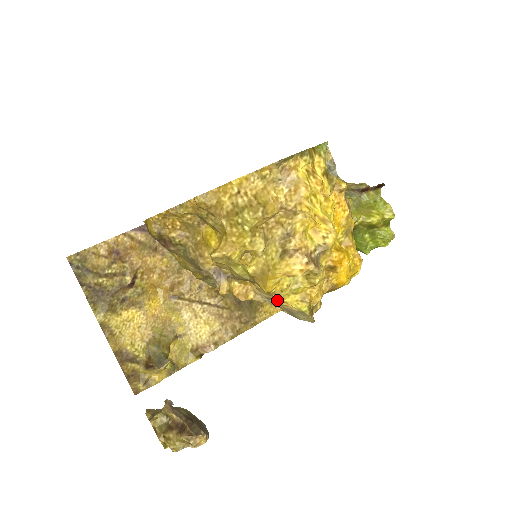
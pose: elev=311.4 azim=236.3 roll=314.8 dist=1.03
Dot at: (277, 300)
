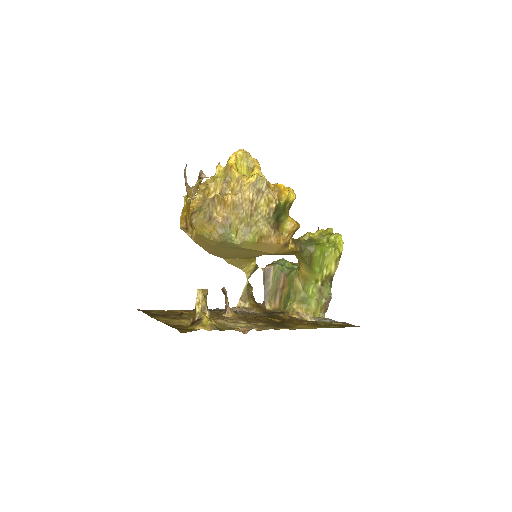
Dot at: (243, 181)
